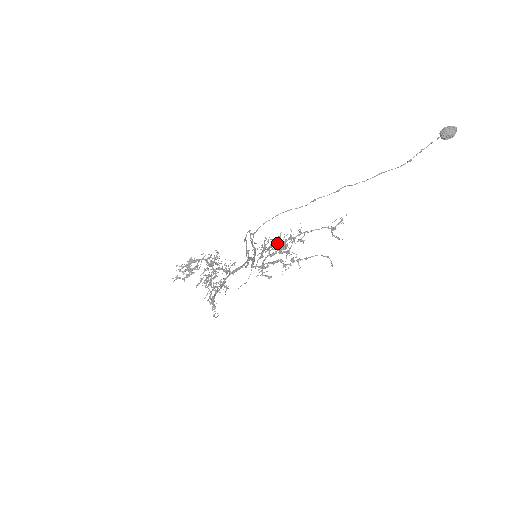
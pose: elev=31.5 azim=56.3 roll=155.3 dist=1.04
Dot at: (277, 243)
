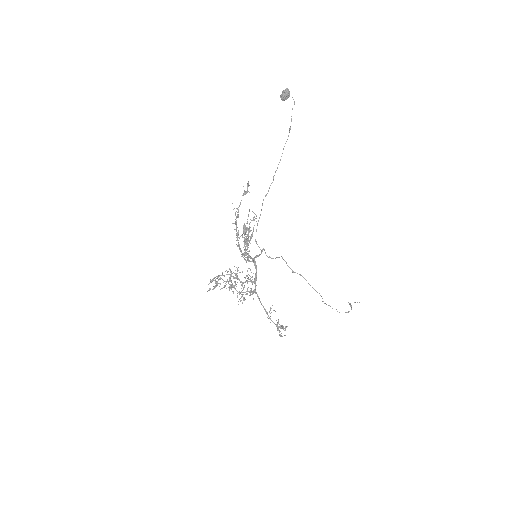
Dot at: (236, 227)
